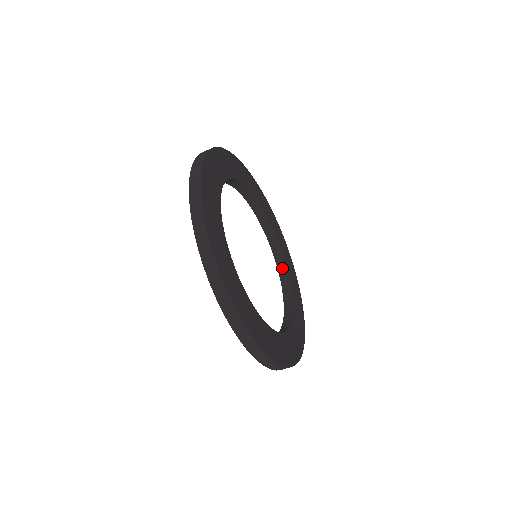
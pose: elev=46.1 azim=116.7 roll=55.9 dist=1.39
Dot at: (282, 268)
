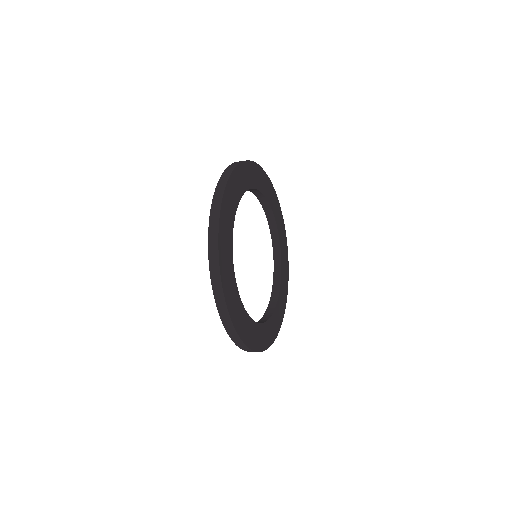
Dot at: (277, 278)
